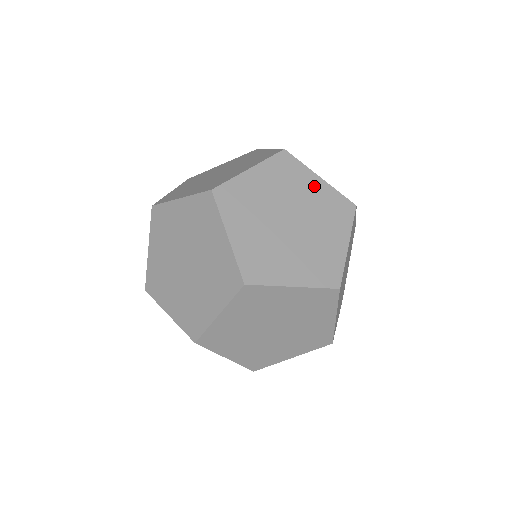
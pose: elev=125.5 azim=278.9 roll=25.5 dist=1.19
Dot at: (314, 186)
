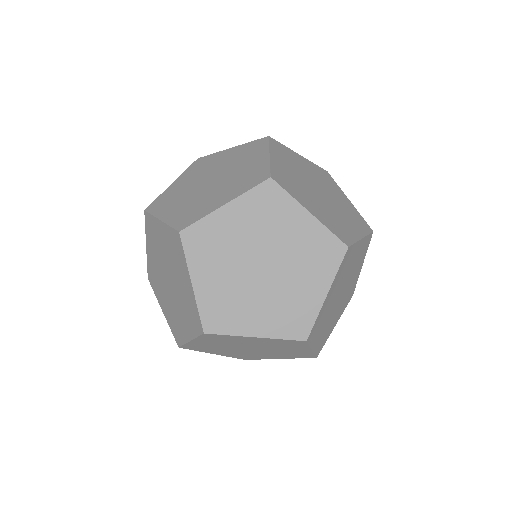
Dot at: (303, 162)
